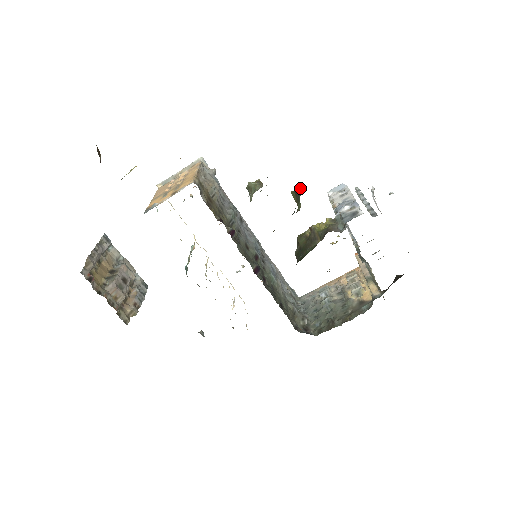
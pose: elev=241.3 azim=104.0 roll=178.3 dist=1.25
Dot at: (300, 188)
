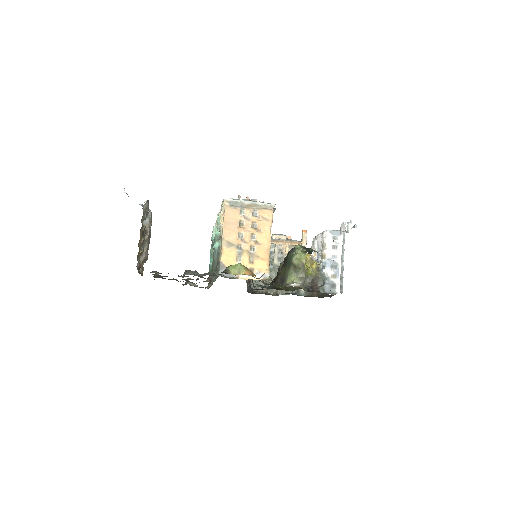
Dot at: occluded
